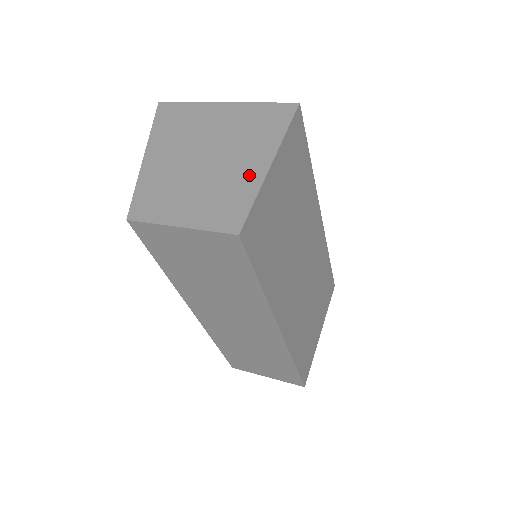
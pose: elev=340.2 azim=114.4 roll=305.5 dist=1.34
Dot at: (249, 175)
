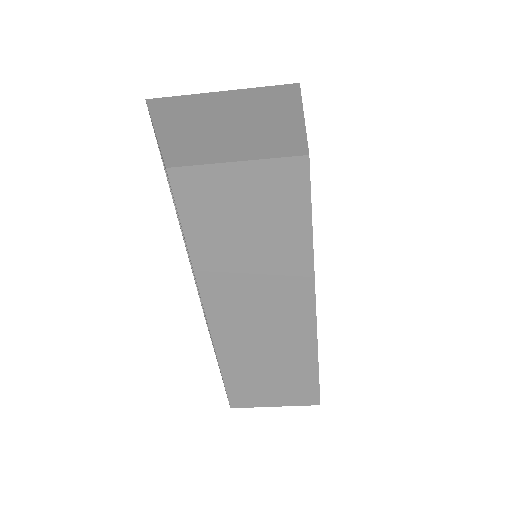
Dot at: (286, 122)
